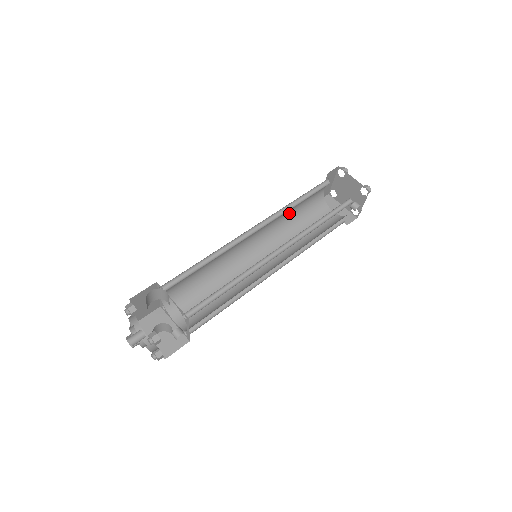
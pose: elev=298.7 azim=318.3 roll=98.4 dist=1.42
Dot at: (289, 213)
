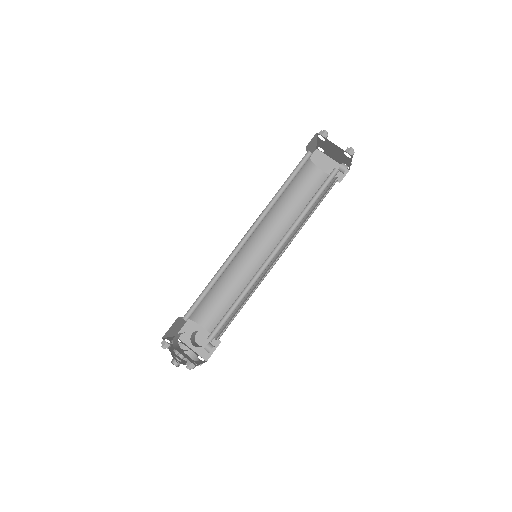
Dot at: occluded
